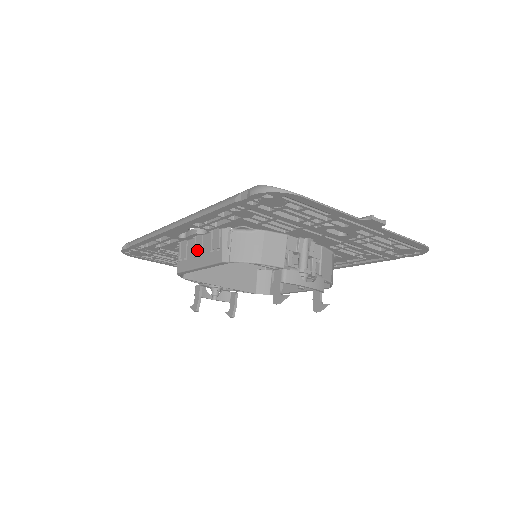
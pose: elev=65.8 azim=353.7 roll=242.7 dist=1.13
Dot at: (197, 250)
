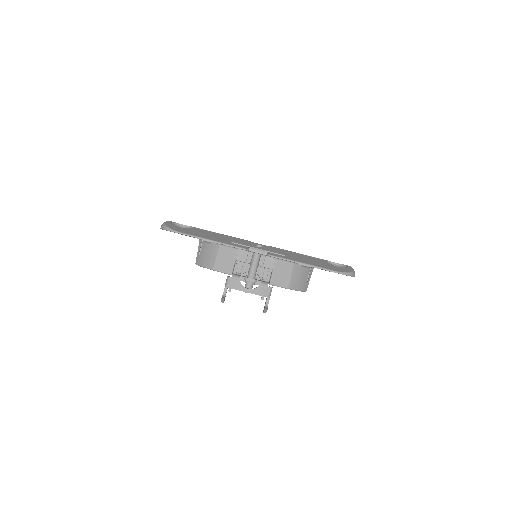
Dot at: occluded
